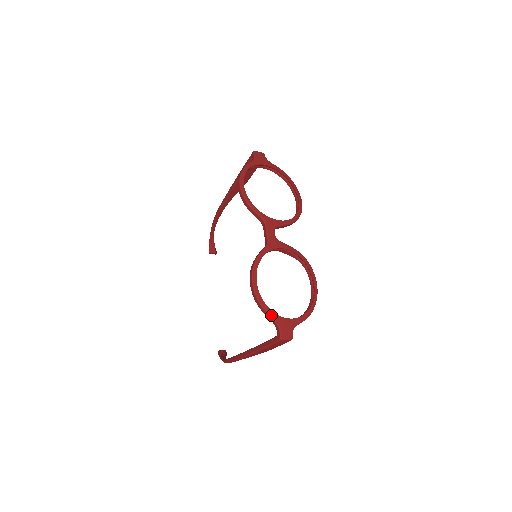
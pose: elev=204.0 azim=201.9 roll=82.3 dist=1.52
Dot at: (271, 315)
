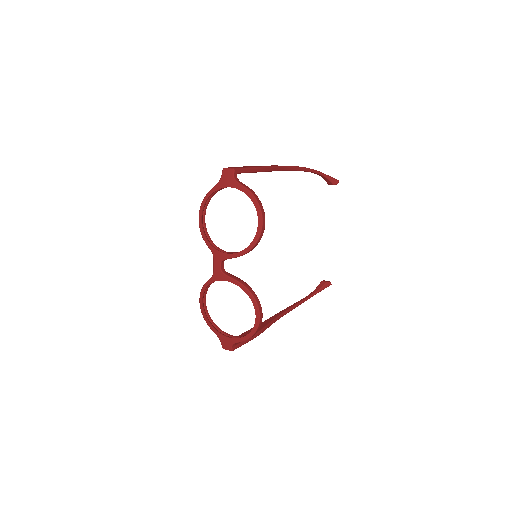
Dot at: (213, 331)
